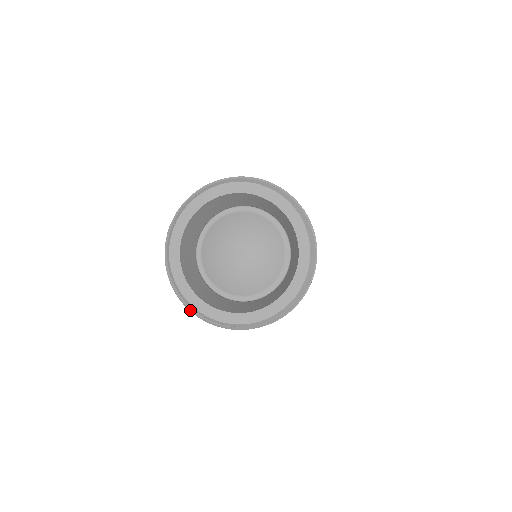
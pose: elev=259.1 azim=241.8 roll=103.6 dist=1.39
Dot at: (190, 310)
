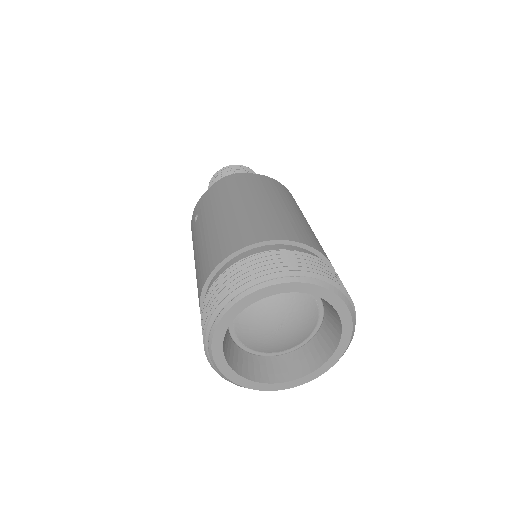
Dot at: (205, 342)
